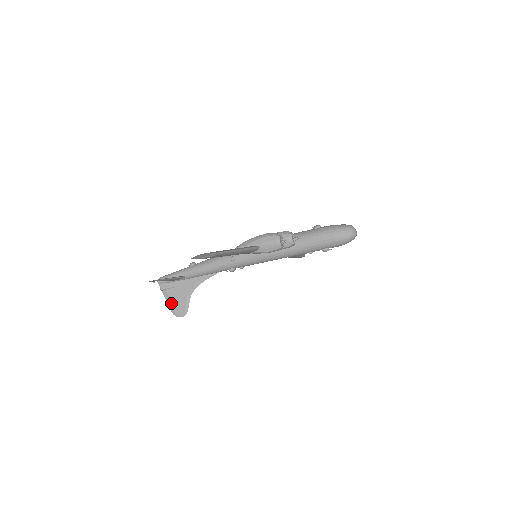
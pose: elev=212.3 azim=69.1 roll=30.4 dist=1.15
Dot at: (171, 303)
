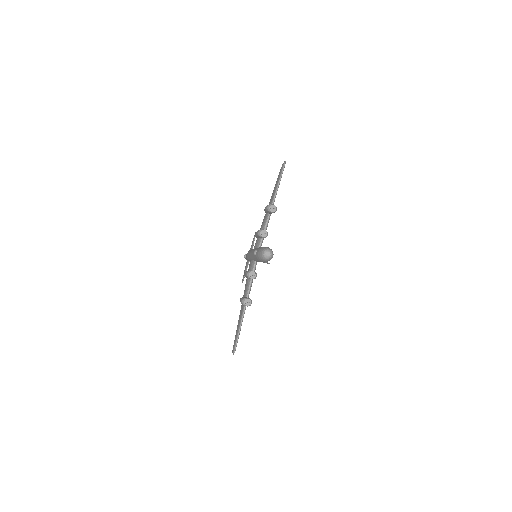
Dot at: occluded
